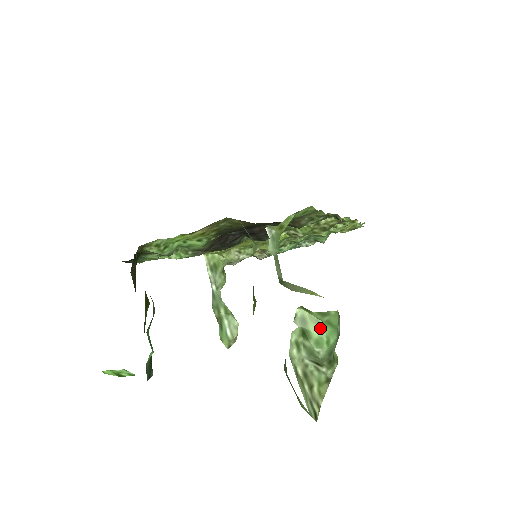
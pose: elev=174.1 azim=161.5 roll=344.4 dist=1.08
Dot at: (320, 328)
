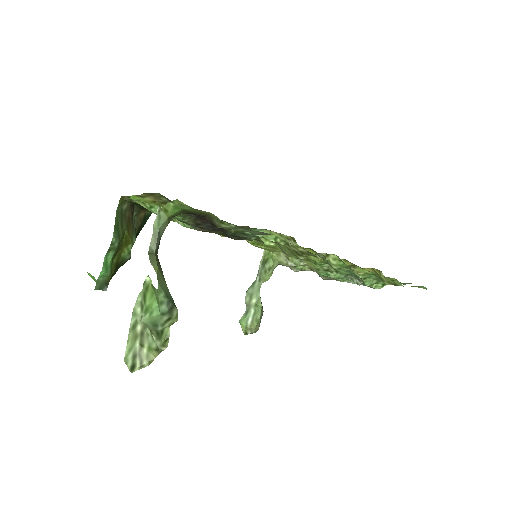
Dot at: (152, 299)
